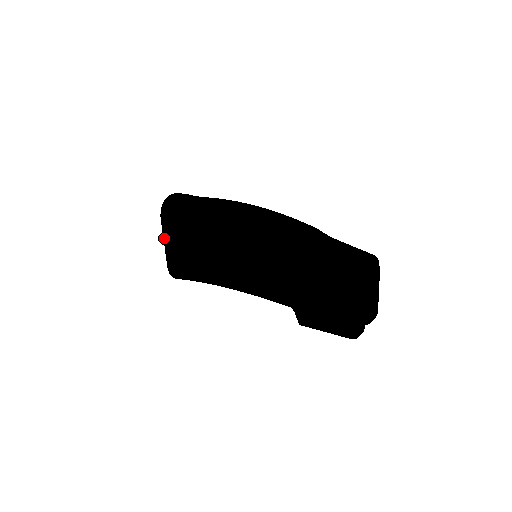
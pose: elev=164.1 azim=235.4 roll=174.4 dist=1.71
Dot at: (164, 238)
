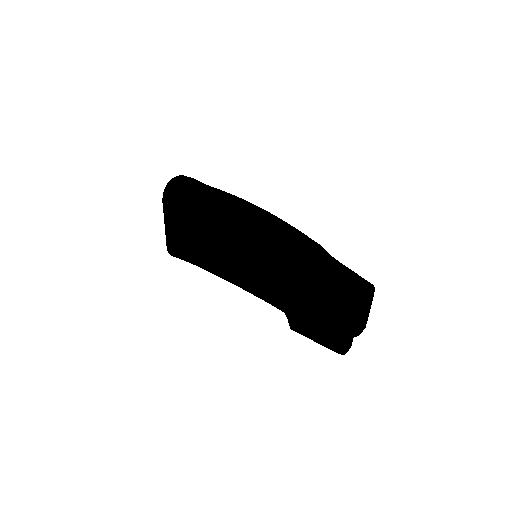
Dot at: (165, 221)
